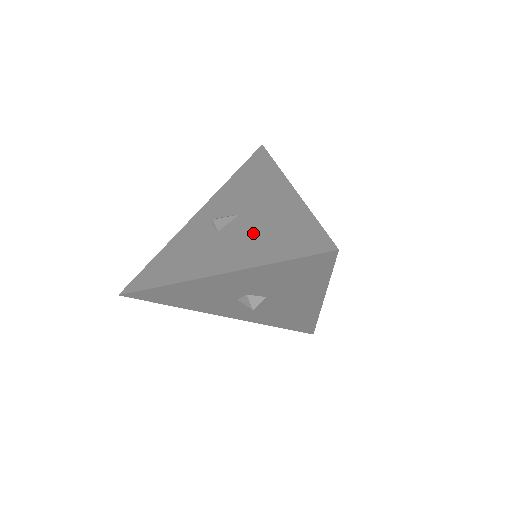
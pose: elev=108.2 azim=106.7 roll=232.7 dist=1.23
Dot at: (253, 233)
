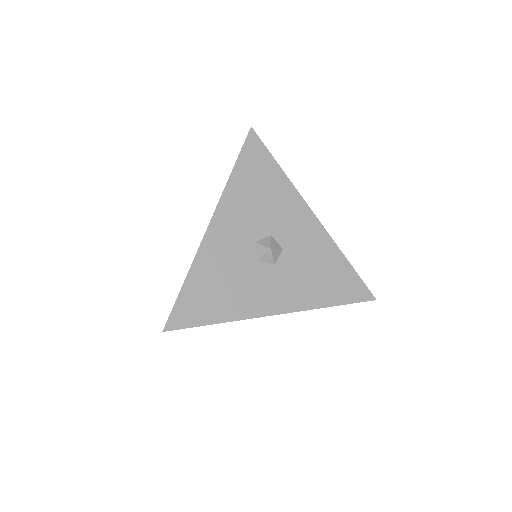
Dot at: occluded
